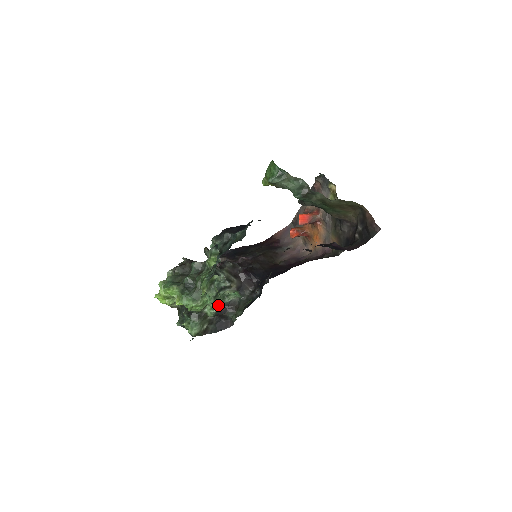
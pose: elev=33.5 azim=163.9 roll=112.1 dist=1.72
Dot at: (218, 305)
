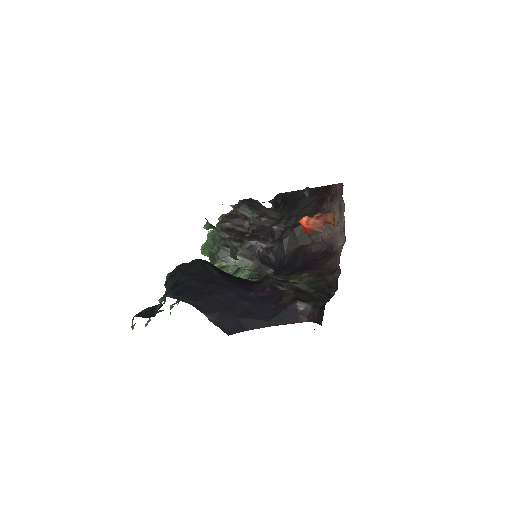
Dot at: (246, 274)
